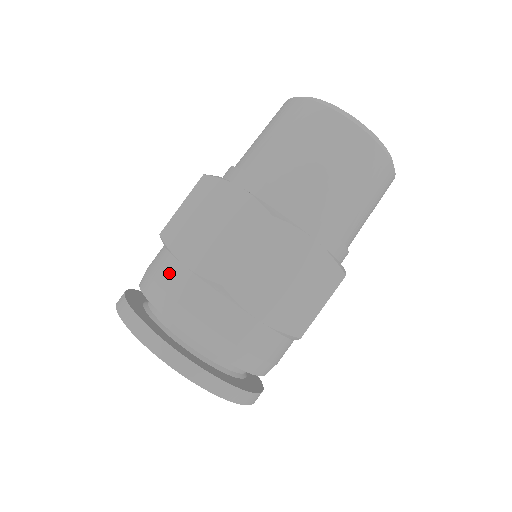
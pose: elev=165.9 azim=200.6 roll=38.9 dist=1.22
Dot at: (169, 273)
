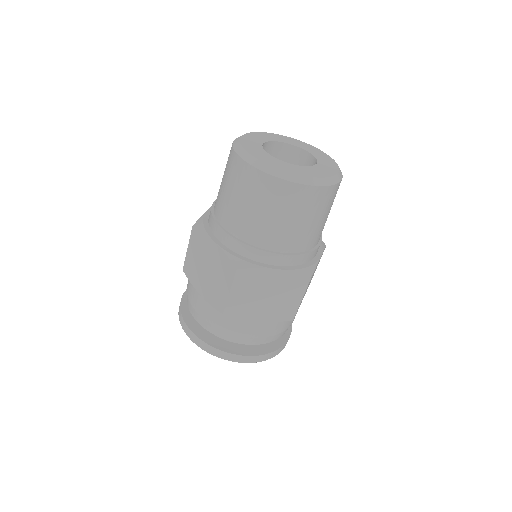
Dot at: (249, 329)
